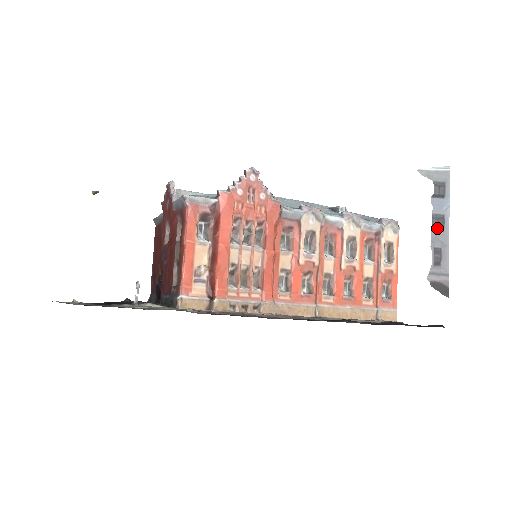
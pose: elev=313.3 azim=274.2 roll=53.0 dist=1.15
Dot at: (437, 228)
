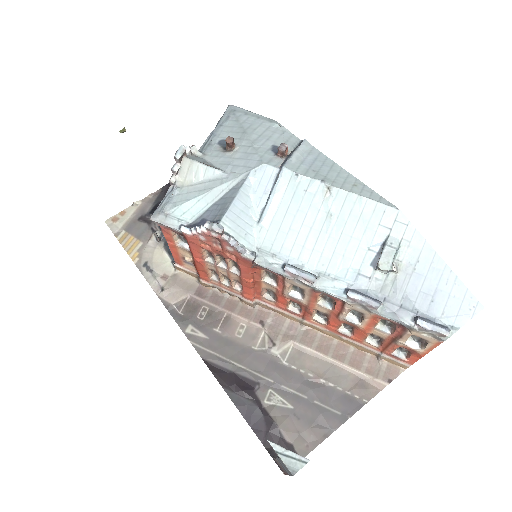
Dot at: (280, 463)
